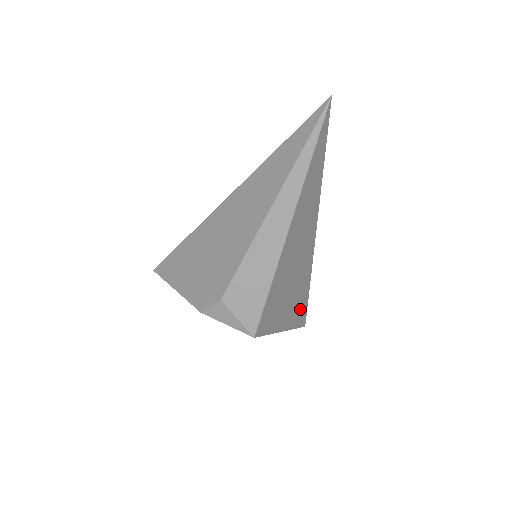
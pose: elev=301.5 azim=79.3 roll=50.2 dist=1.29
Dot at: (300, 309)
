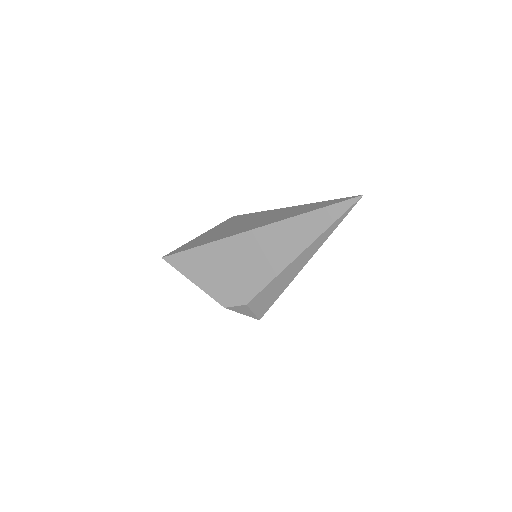
Dot at: occluded
